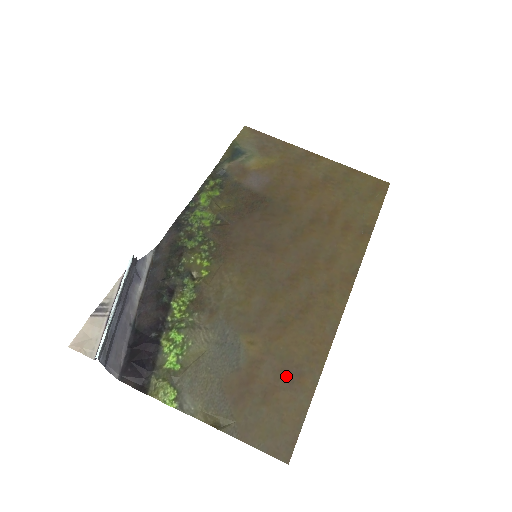
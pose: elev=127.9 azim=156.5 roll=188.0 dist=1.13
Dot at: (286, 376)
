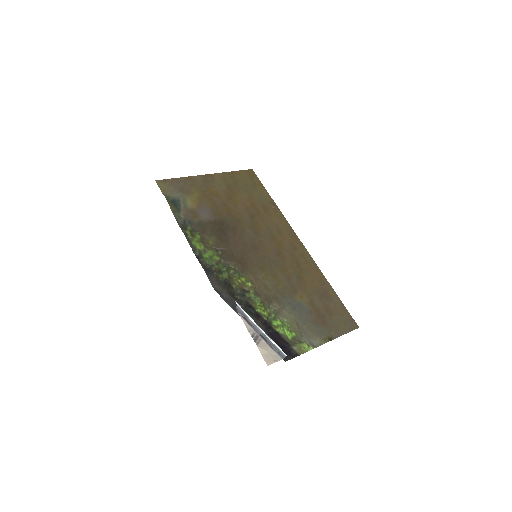
Dot at: (324, 298)
